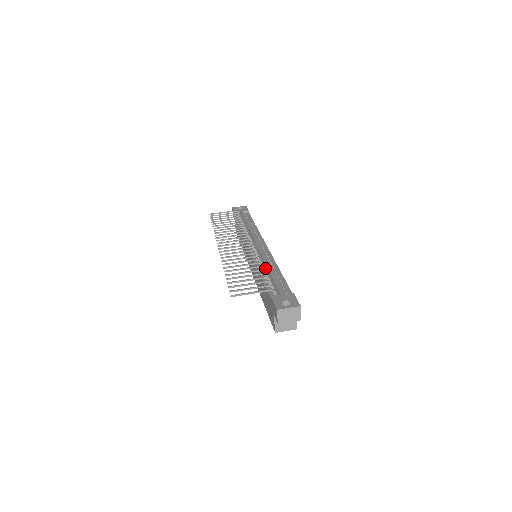
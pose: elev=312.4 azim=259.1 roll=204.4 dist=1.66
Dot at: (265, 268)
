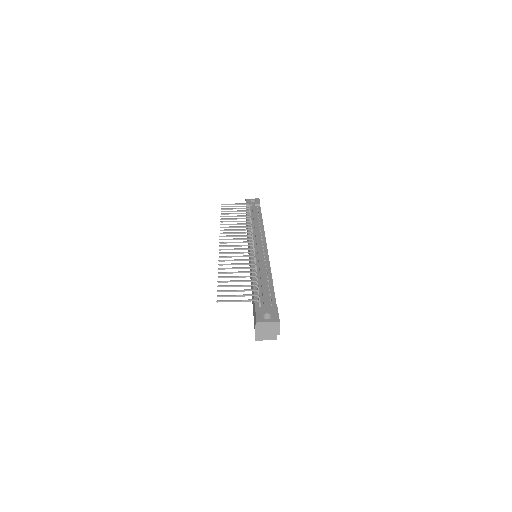
Dot at: (259, 273)
